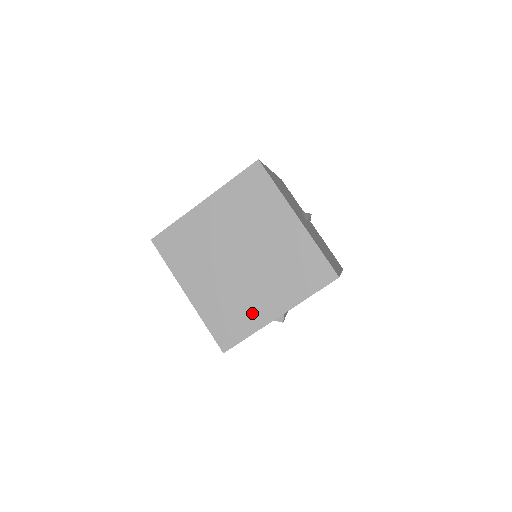
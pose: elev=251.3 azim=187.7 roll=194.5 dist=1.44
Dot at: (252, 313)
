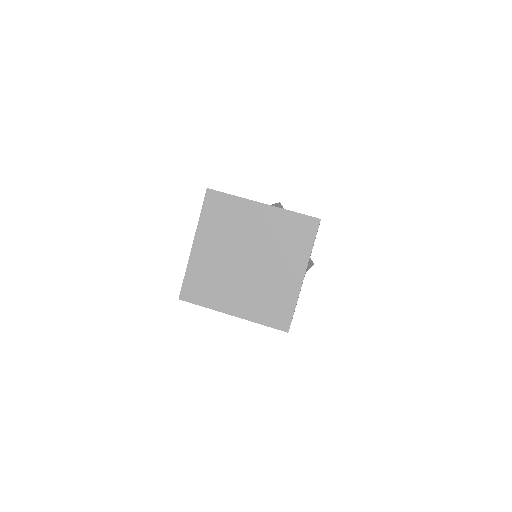
Dot at: (219, 297)
